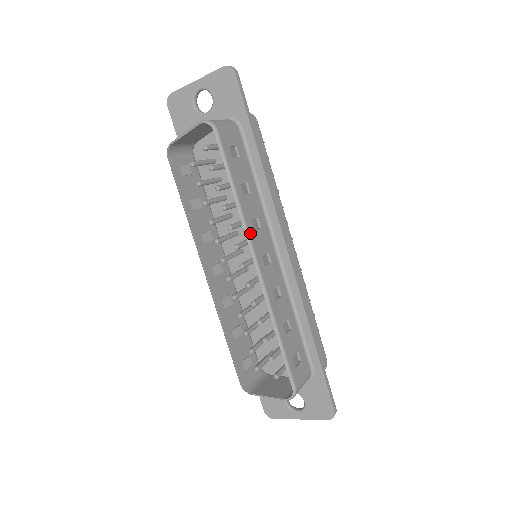
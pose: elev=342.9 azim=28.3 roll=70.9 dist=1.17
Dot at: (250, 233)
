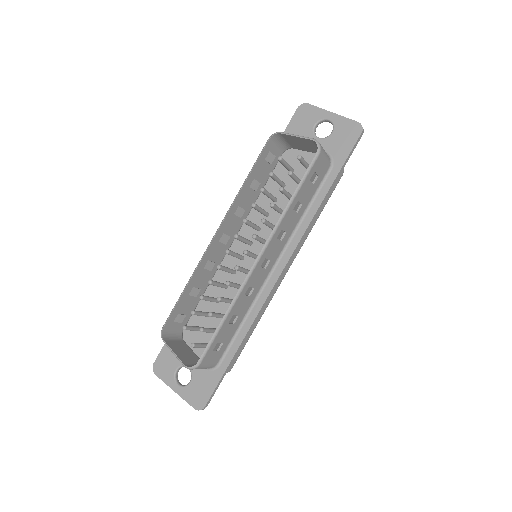
Dot at: (274, 236)
